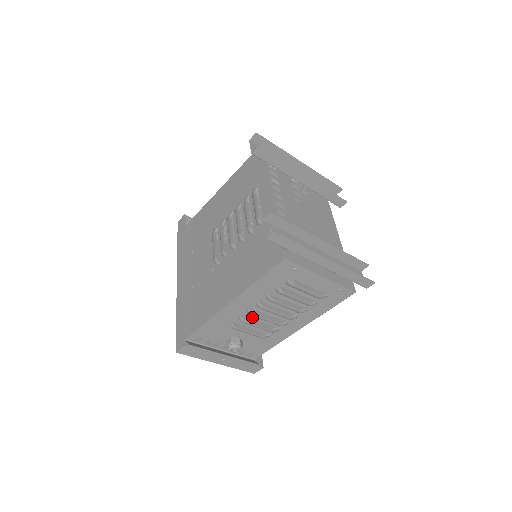
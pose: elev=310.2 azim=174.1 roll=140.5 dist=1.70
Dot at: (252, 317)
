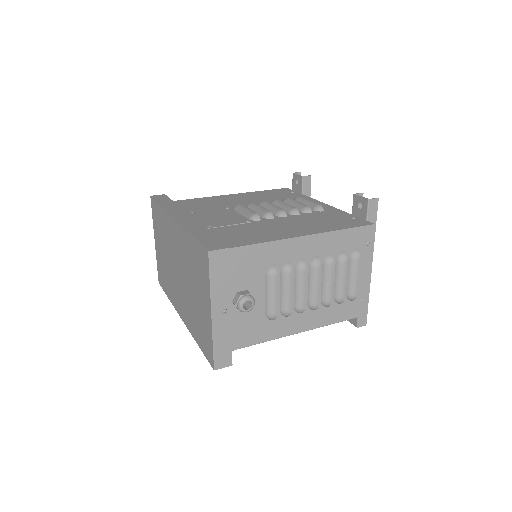
Dot at: occluded
